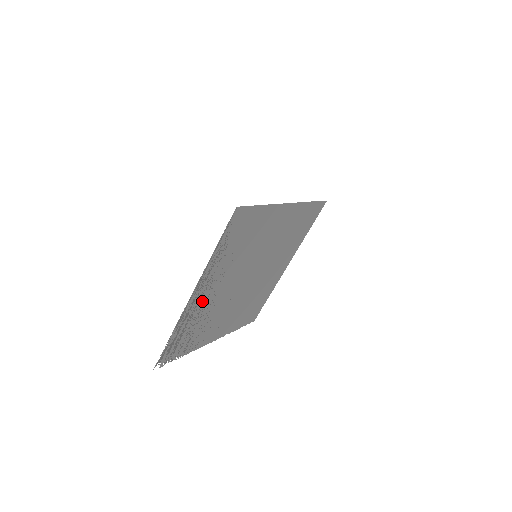
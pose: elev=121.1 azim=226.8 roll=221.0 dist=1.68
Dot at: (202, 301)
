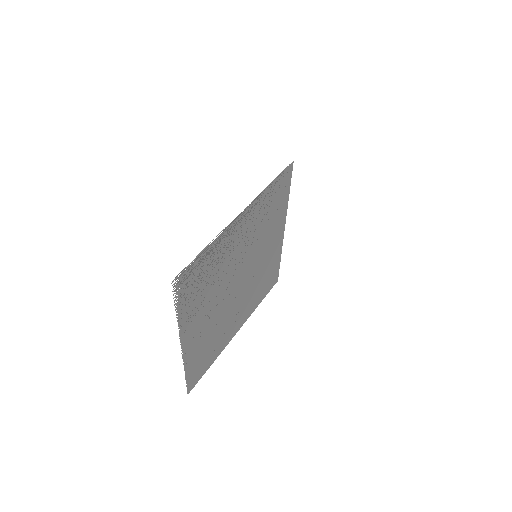
Dot at: (233, 240)
